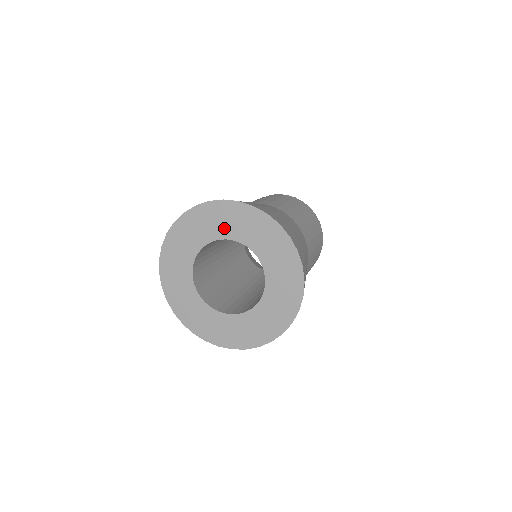
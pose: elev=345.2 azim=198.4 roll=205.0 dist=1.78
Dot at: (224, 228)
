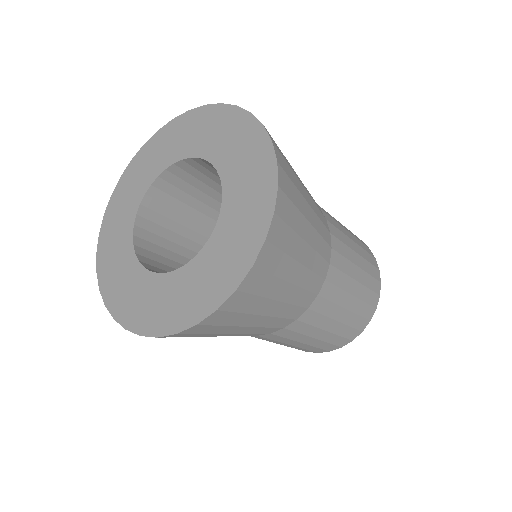
Dot at: (183, 145)
